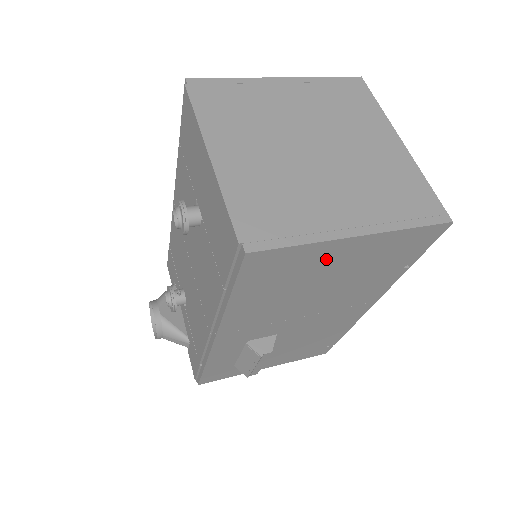
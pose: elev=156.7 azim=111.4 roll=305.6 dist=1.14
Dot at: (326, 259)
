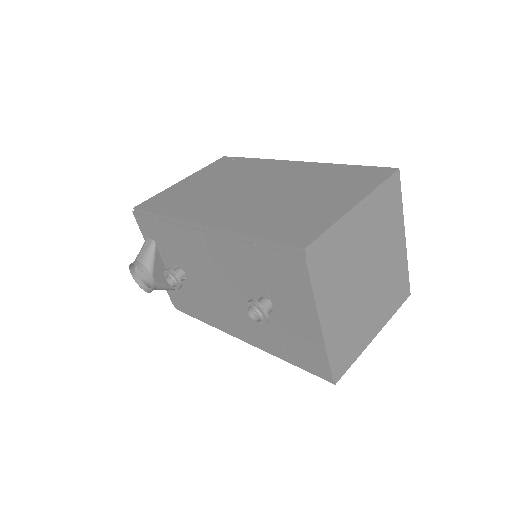
Dot at: occluded
